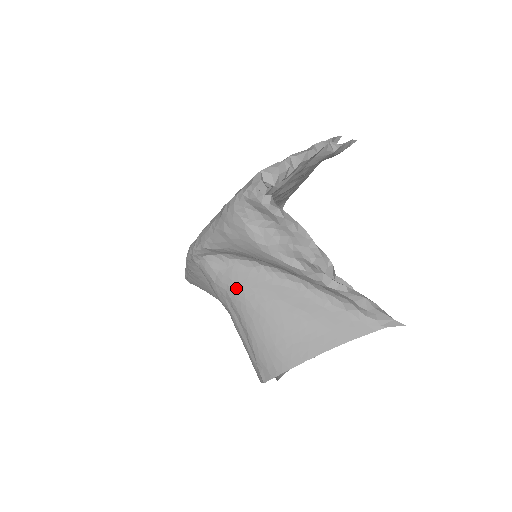
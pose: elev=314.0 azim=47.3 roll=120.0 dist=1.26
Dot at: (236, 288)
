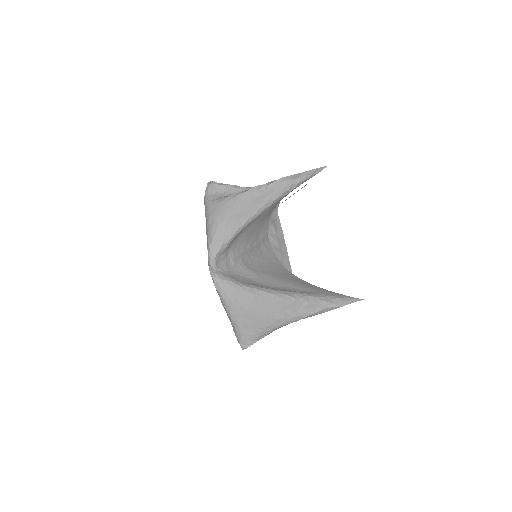
Dot at: (235, 241)
